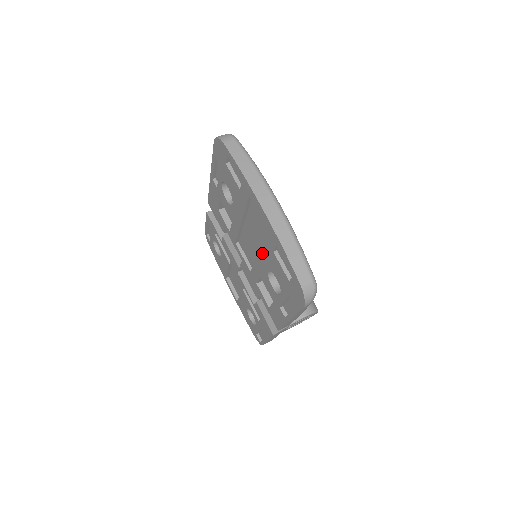
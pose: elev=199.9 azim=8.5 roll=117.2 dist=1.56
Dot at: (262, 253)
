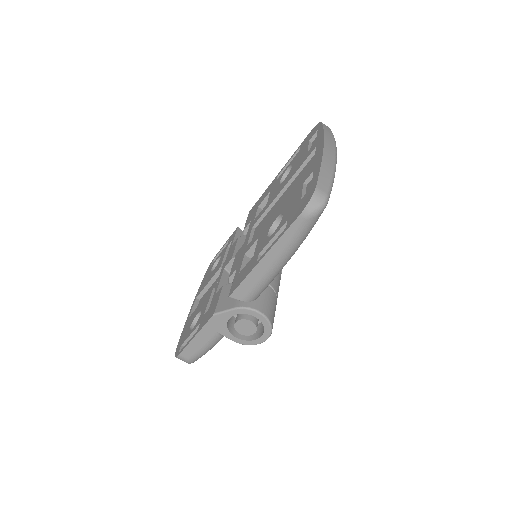
Dot at: (285, 201)
